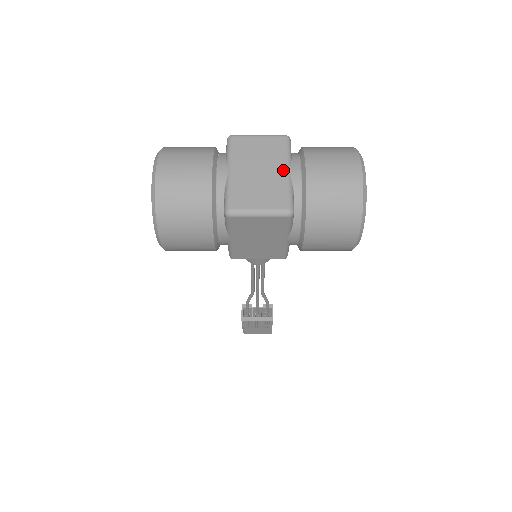
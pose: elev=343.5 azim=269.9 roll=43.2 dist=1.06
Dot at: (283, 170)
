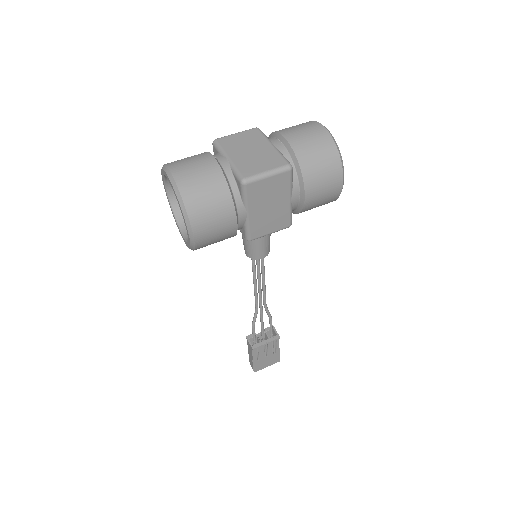
Dot at: (268, 145)
